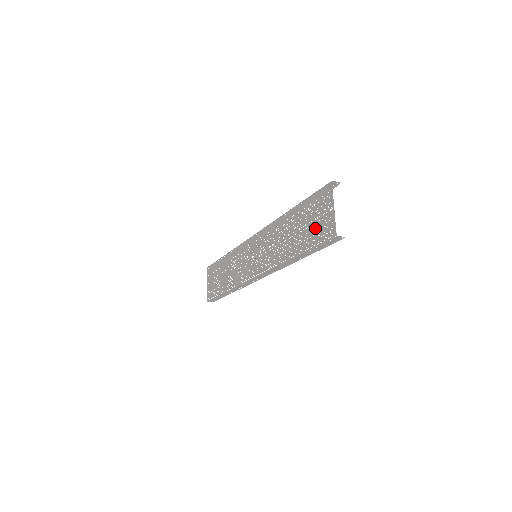
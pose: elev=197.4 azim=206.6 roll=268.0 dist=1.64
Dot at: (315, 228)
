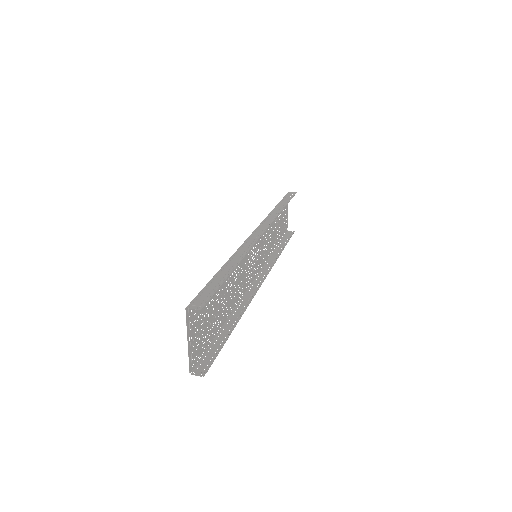
Dot at: (205, 330)
